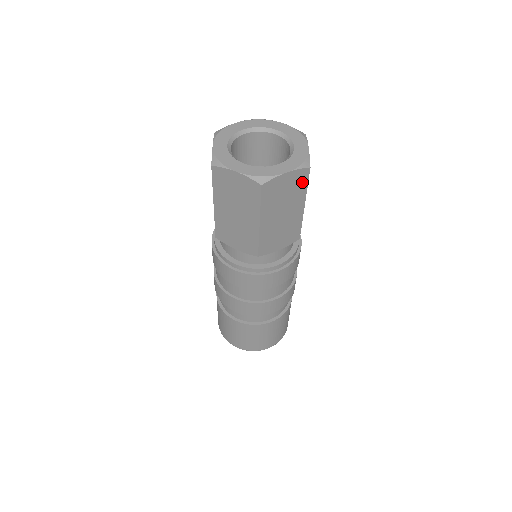
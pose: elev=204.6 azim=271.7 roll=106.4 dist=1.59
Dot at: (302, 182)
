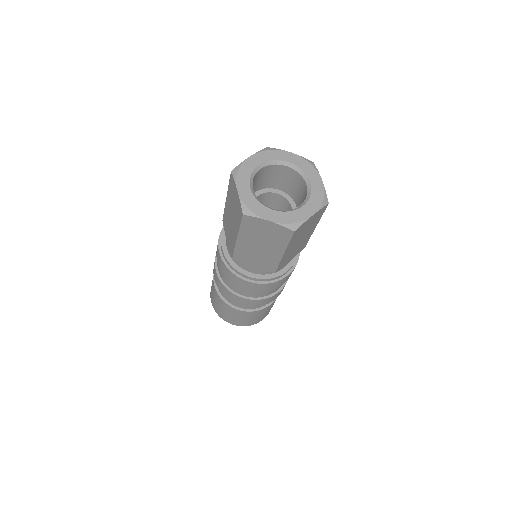
Dot at: (320, 215)
